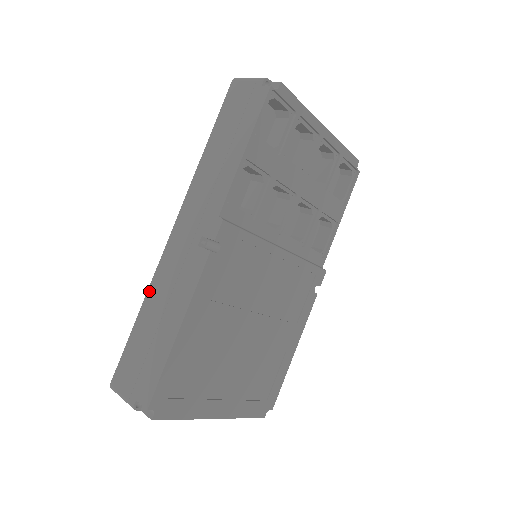
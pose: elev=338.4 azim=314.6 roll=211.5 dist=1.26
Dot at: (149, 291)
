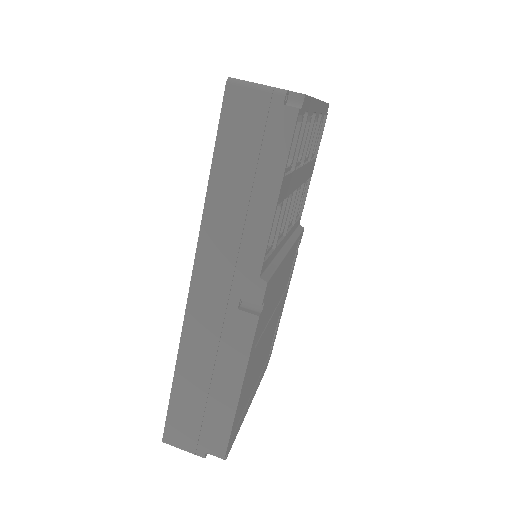
Dot at: (180, 354)
